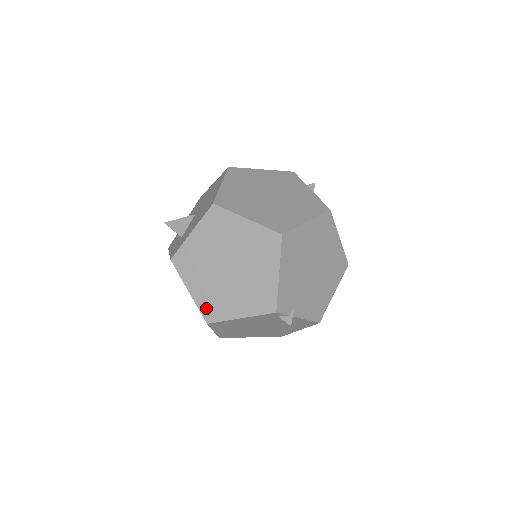
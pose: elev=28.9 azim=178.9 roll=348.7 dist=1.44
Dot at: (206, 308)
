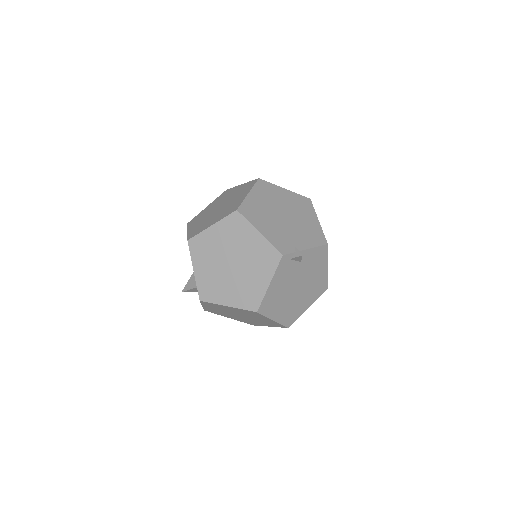
Dot at: (246, 303)
